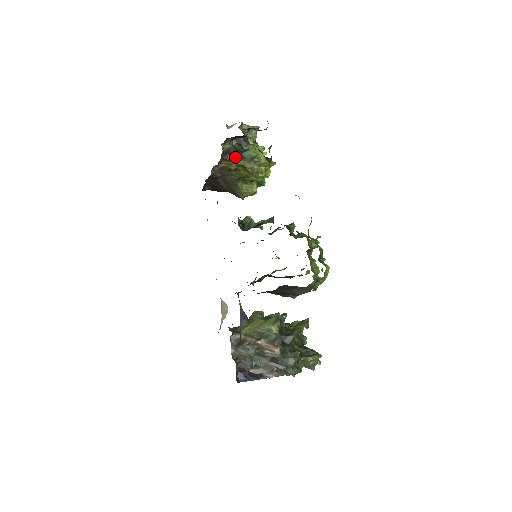
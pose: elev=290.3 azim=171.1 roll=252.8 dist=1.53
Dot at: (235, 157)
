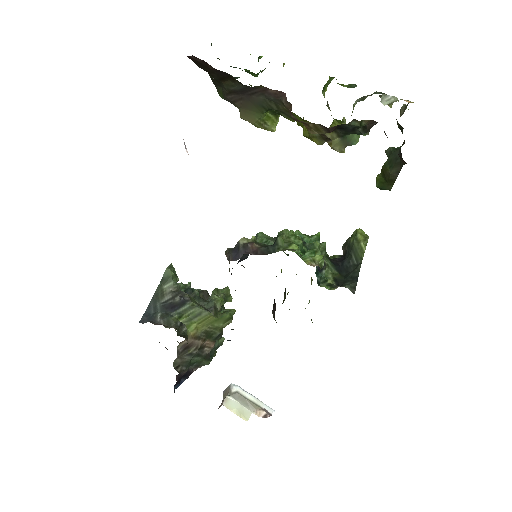
Dot at: (338, 130)
